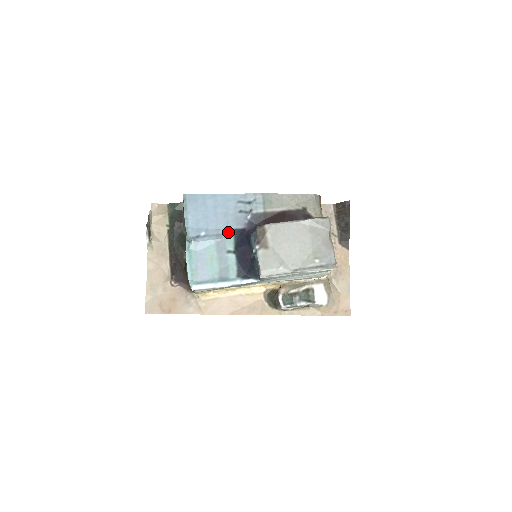
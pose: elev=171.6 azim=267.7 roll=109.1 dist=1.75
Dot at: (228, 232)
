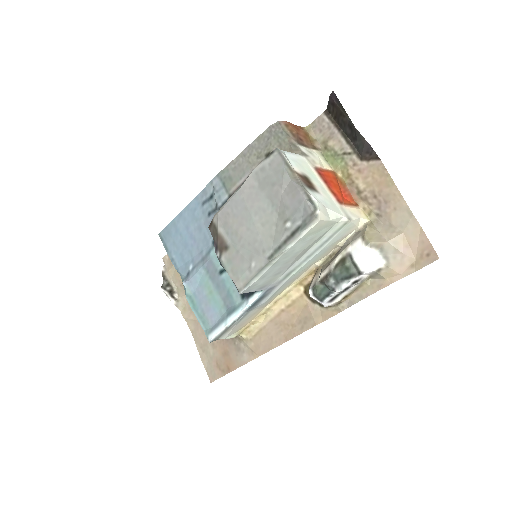
Dot at: (210, 248)
